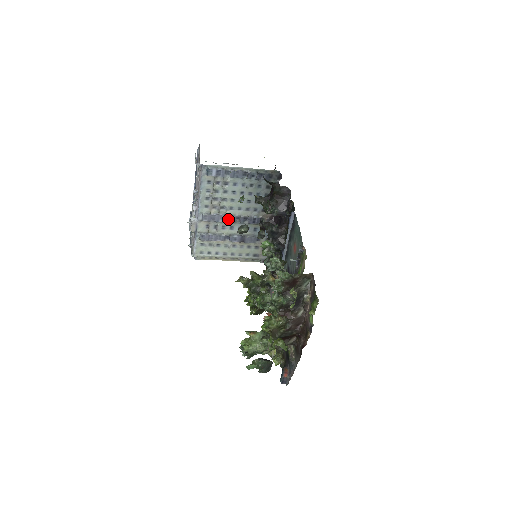
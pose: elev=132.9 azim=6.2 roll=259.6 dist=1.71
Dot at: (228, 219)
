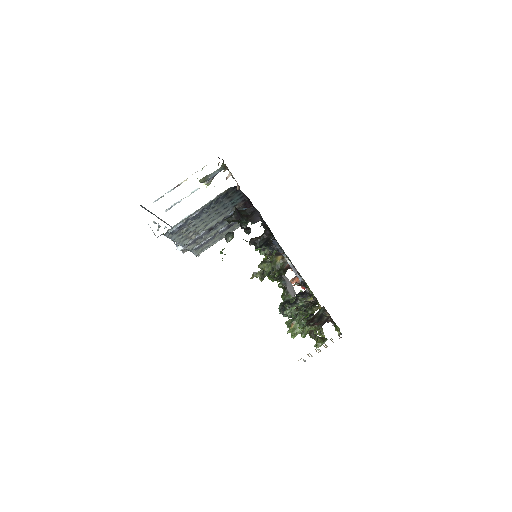
Dot at: (209, 231)
